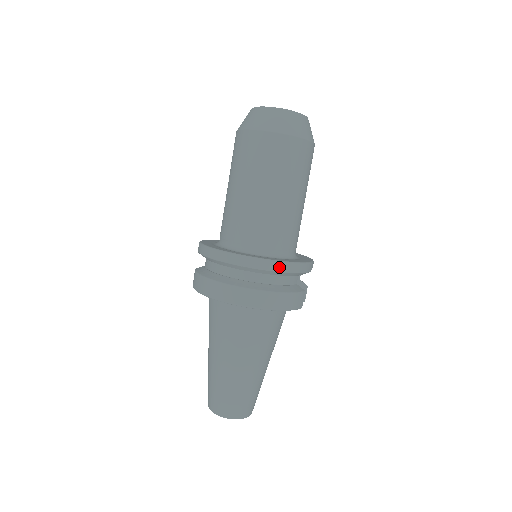
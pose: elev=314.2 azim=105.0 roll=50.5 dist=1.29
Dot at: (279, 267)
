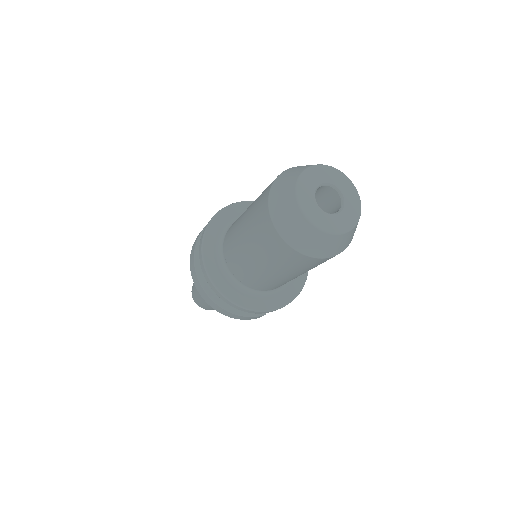
Dot at: (236, 307)
